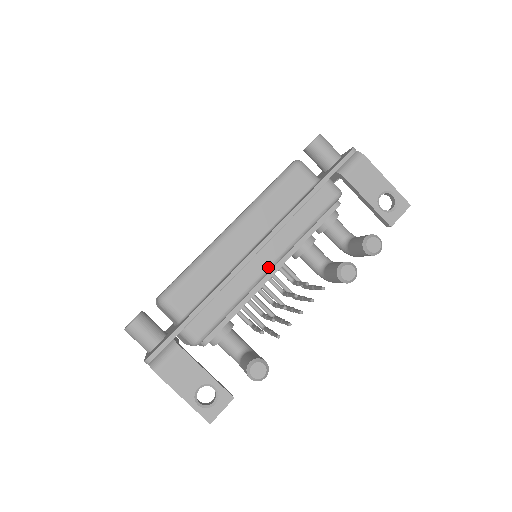
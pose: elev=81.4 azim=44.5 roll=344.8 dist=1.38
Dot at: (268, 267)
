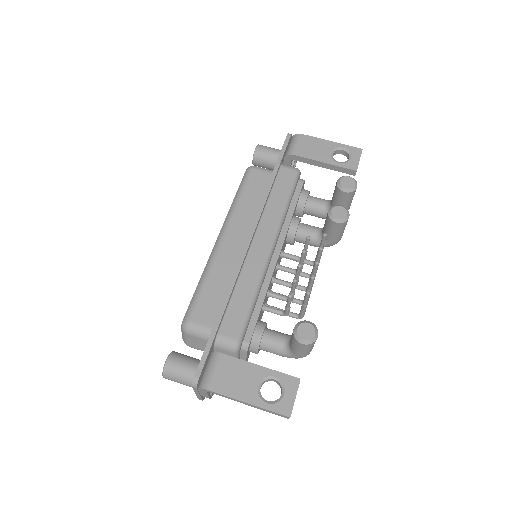
Dot at: (268, 250)
